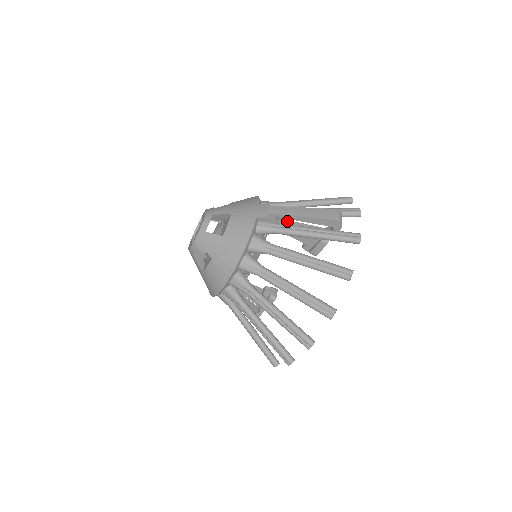
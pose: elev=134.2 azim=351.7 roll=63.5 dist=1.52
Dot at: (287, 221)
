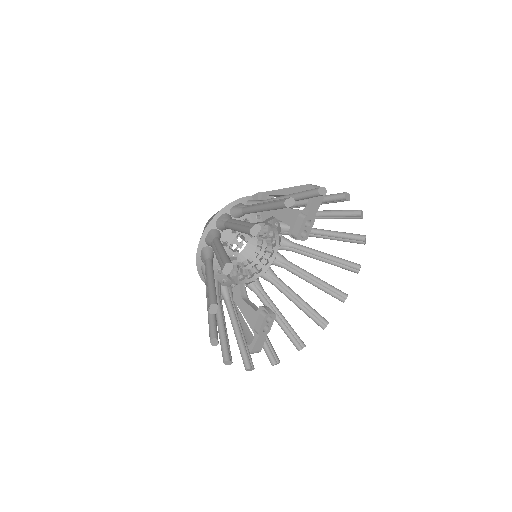
Dot at: occluded
